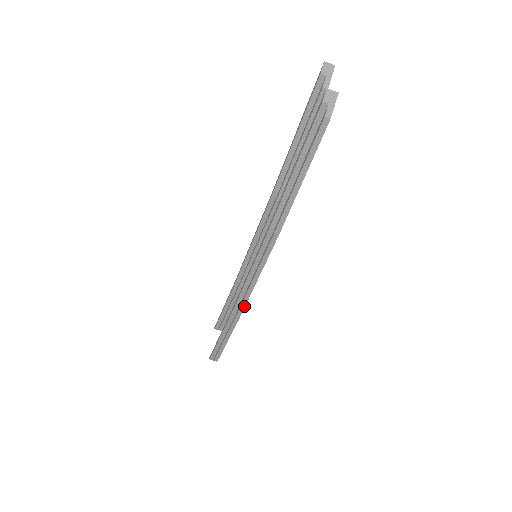
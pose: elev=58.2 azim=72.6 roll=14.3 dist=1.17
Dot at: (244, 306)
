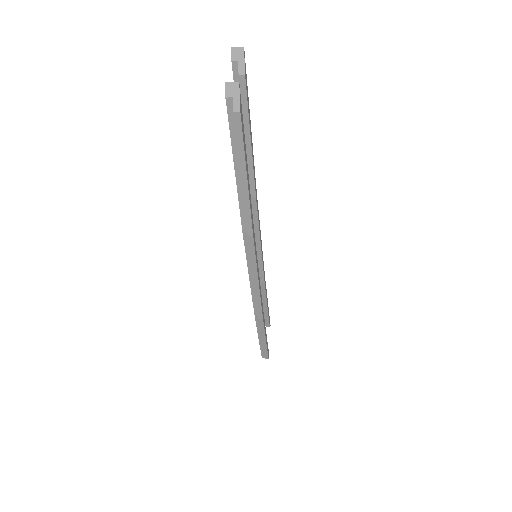
Dot at: (260, 307)
